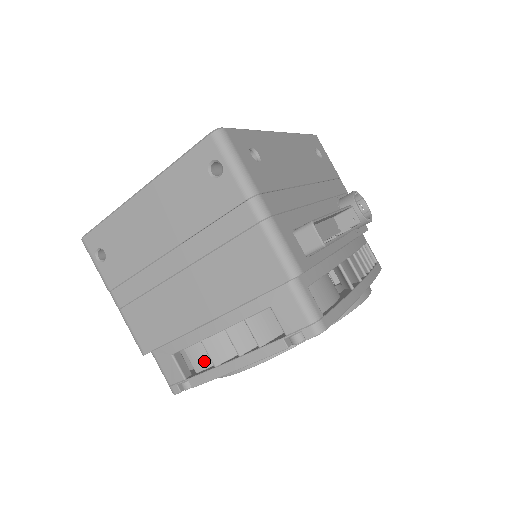
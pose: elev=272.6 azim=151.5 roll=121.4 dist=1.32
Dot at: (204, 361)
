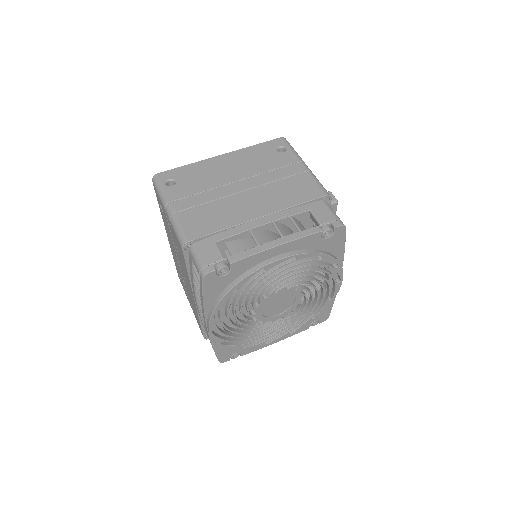
Dot at: occluded
